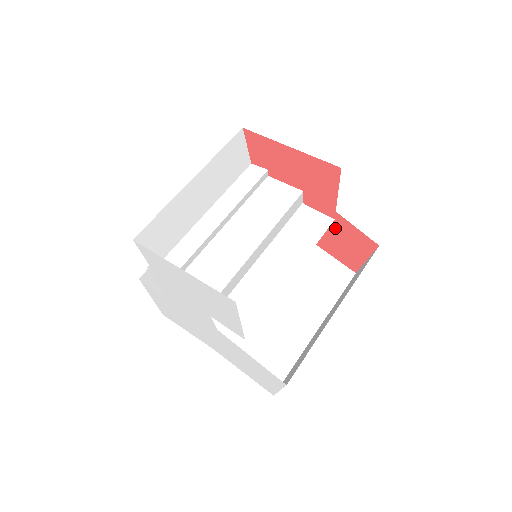
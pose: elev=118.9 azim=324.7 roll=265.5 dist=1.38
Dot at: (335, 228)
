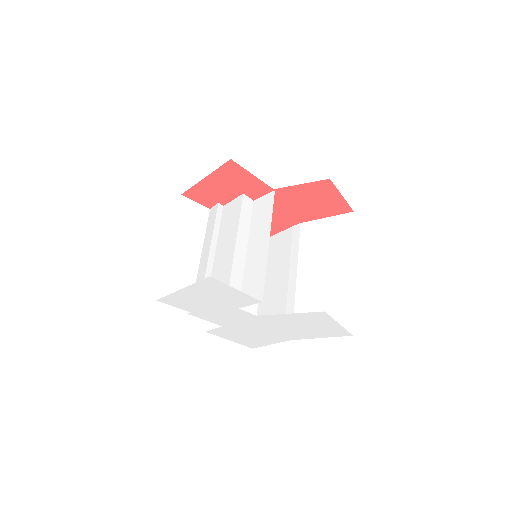
Dot at: (302, 197)
